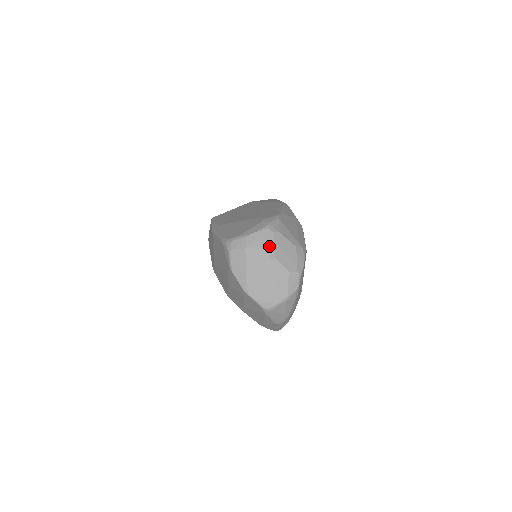
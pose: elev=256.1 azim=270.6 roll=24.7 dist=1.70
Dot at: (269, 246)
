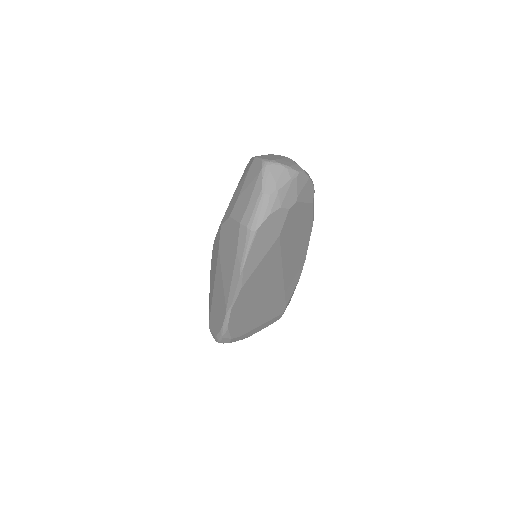
Dot at: occluded
